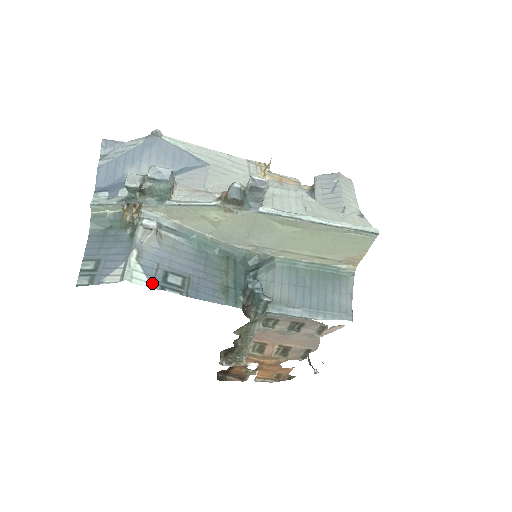
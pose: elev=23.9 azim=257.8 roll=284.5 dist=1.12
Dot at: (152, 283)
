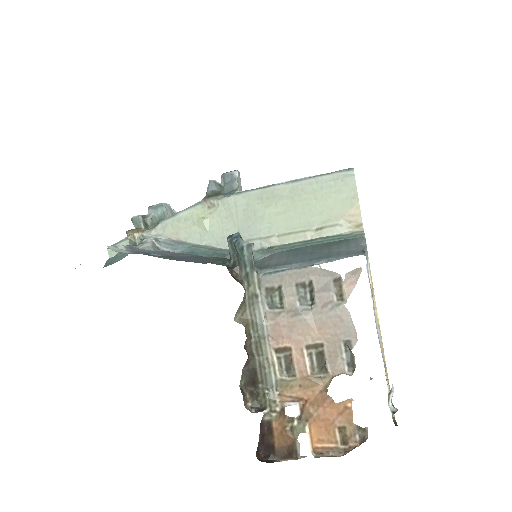
Dot at: (133, 253)
